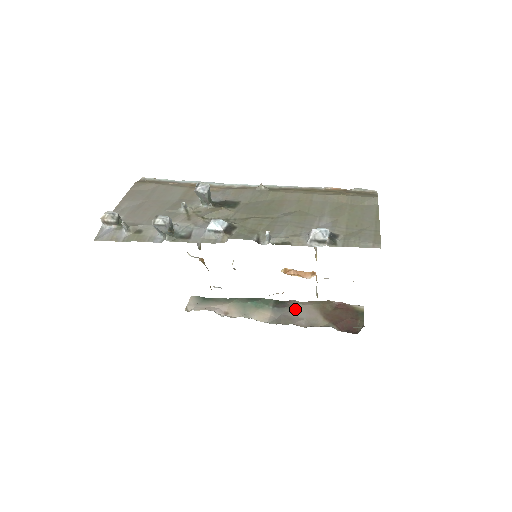
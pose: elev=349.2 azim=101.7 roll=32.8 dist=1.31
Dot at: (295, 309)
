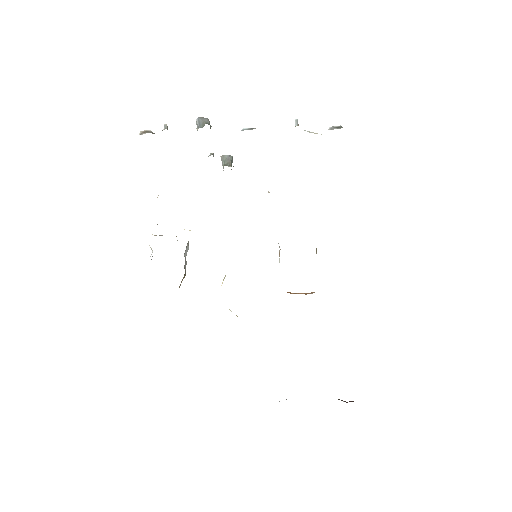
Dot at: occluded
